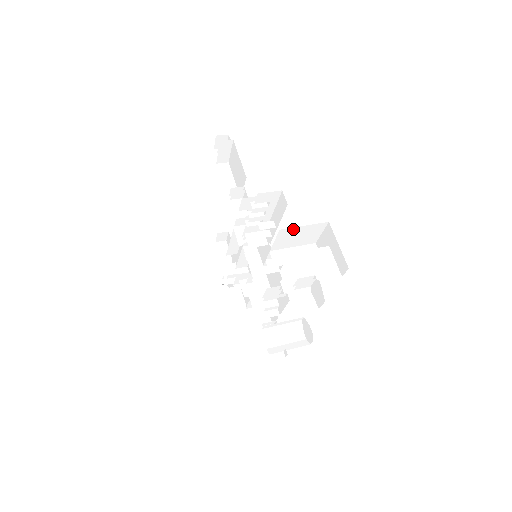
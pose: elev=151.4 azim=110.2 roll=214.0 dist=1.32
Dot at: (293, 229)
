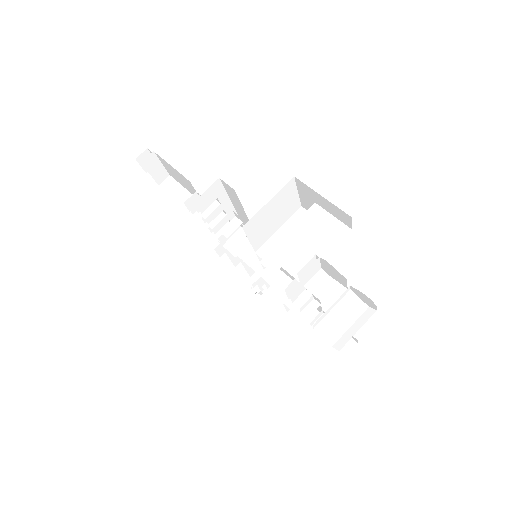
Dot at: (258, 215)
